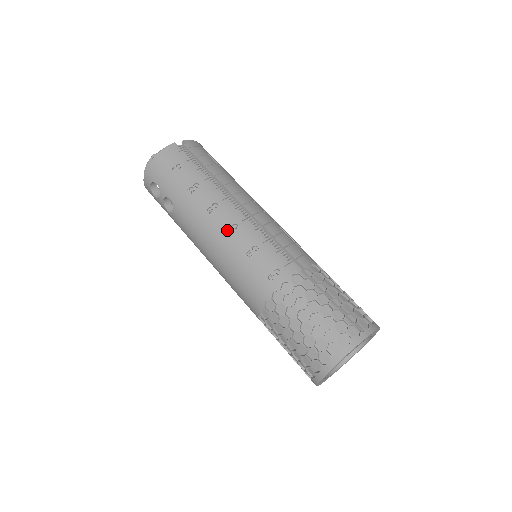
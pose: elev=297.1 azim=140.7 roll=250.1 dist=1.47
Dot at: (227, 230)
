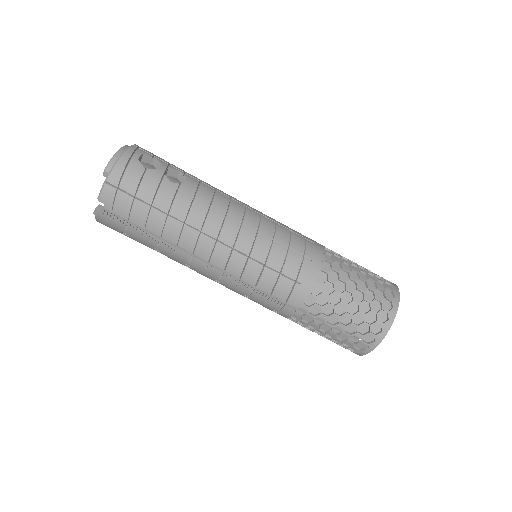
Dot at: occluded
